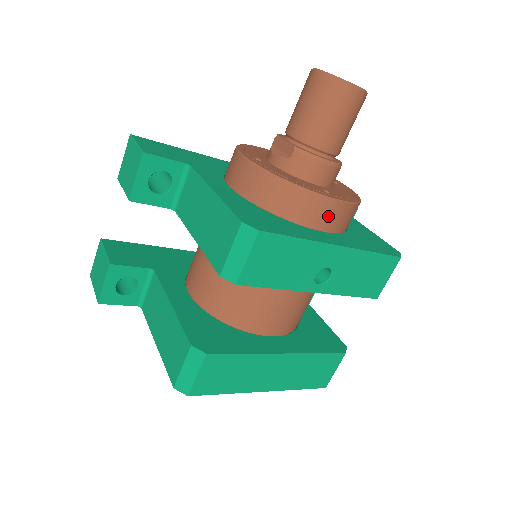
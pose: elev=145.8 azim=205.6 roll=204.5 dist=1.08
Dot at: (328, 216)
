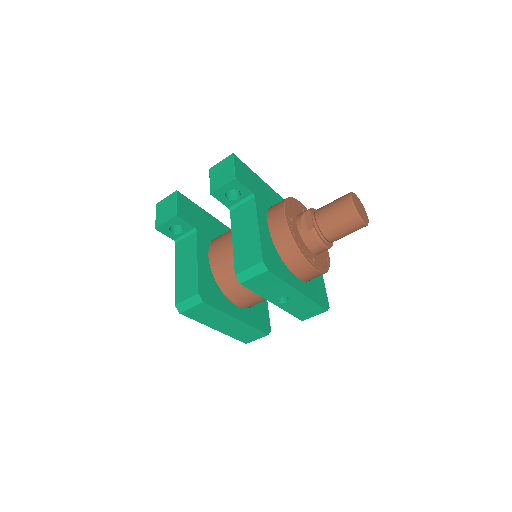
Dot at: (306, 273)
